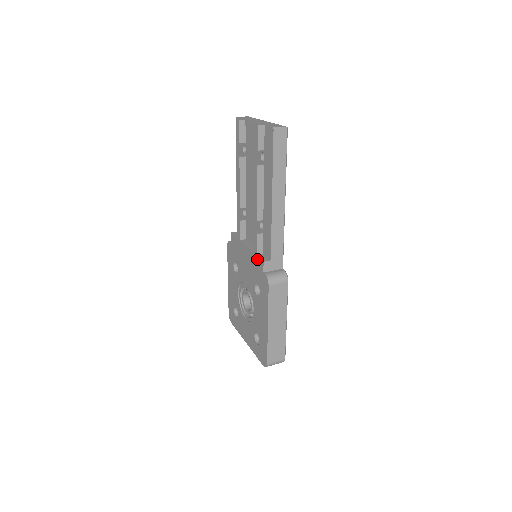
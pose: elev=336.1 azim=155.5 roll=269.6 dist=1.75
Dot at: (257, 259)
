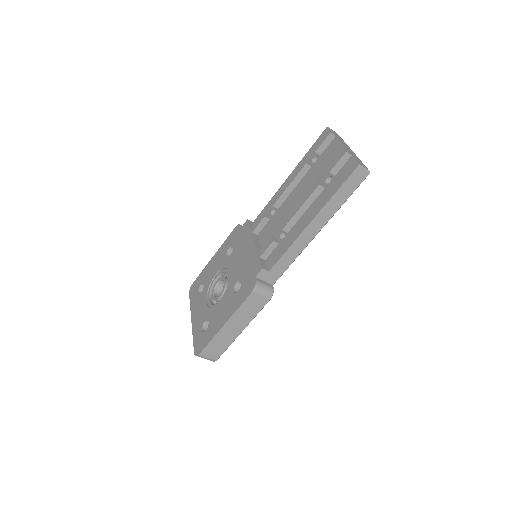
Dot at: (257, 261)
